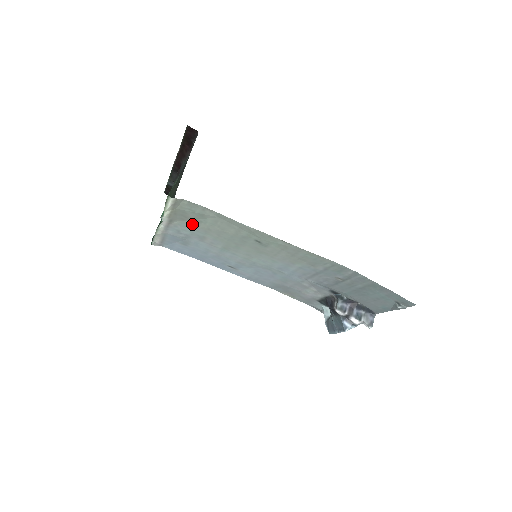
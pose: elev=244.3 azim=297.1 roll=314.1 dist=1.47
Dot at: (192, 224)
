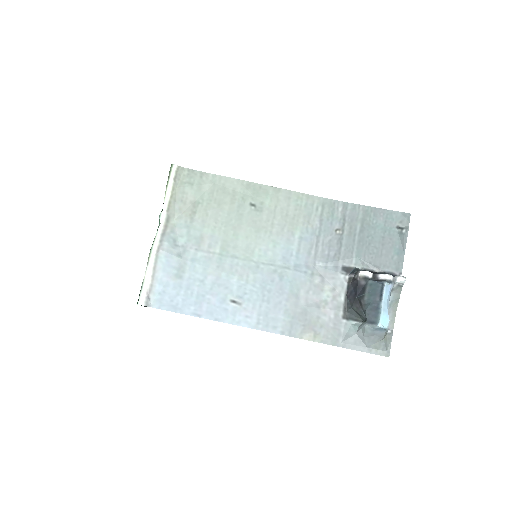
Dot at: (190, 215)
